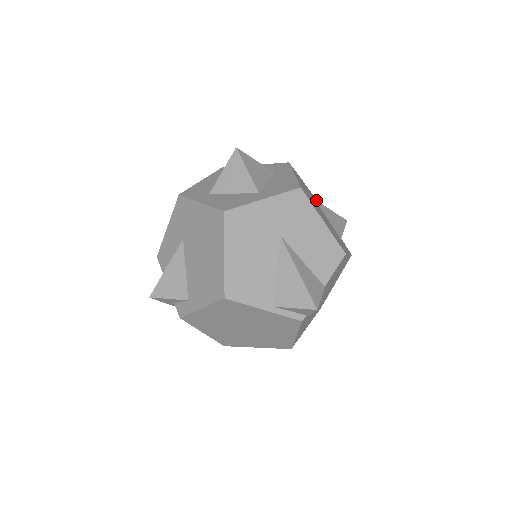
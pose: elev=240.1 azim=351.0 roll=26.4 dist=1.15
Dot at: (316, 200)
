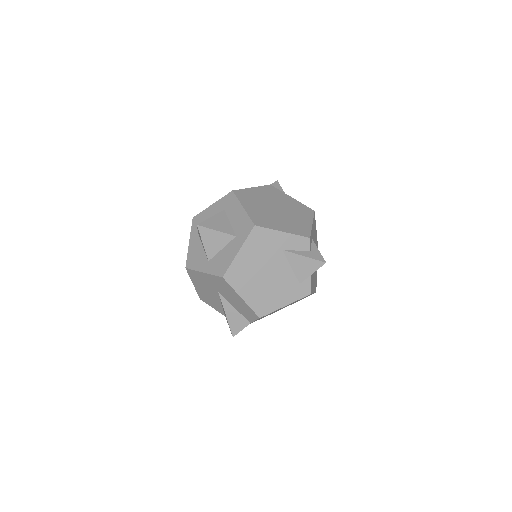
Dot at: (285, 250)
